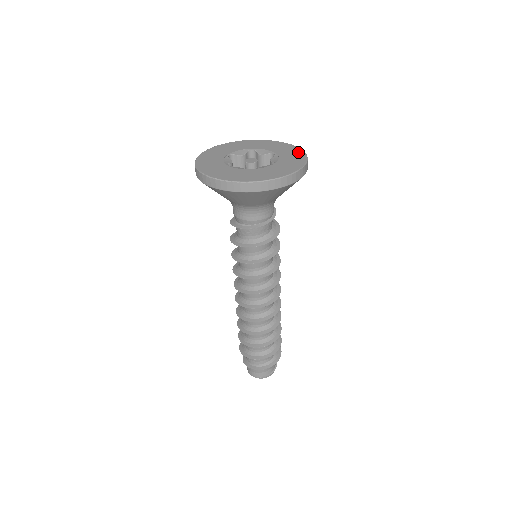
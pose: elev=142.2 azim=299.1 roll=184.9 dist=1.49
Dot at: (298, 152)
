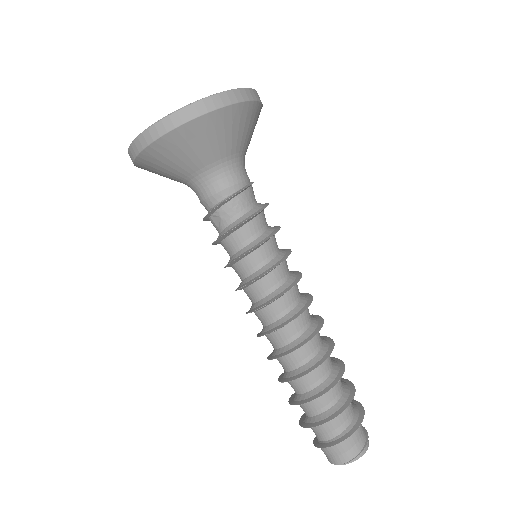
Dot at: occluded
